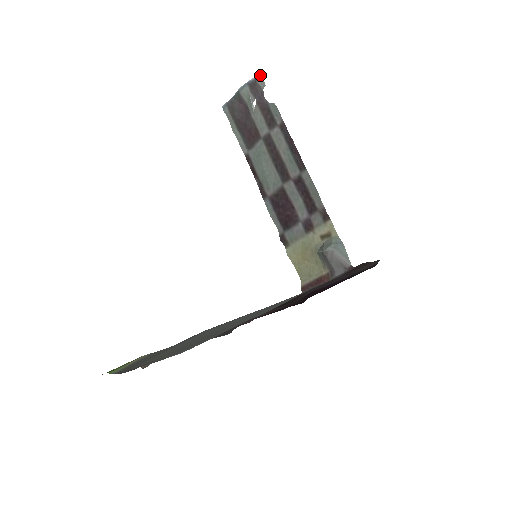
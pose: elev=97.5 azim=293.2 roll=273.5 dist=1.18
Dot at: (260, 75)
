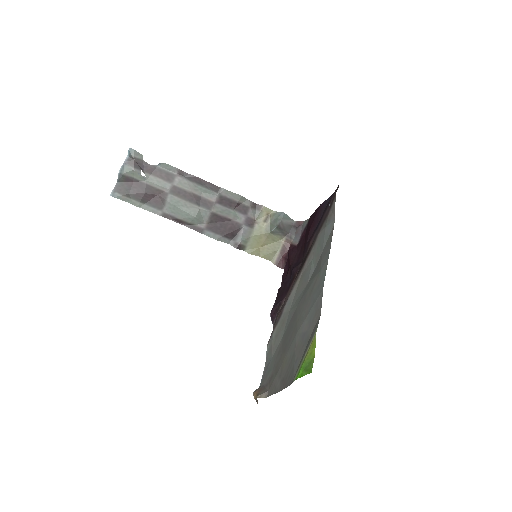
Dot at: (133, 151)
